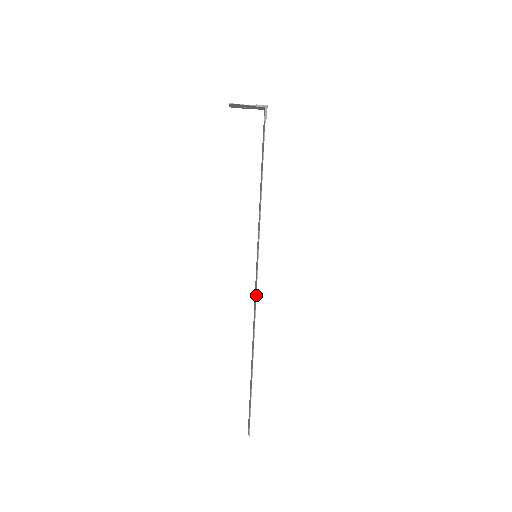
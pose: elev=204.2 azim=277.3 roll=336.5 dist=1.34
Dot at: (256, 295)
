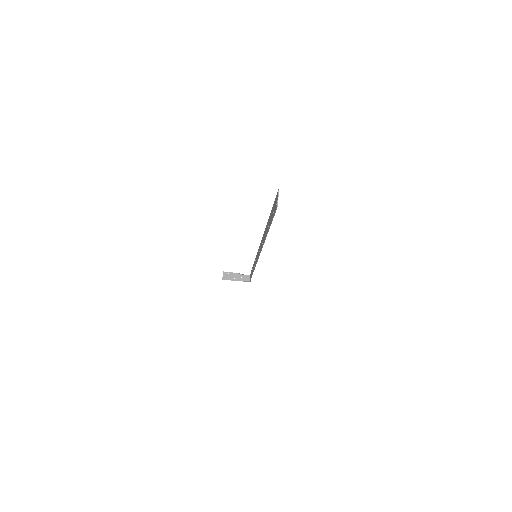
Dot at: occluded
